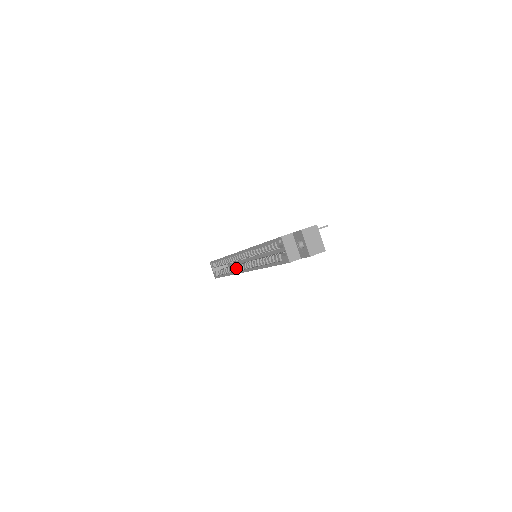
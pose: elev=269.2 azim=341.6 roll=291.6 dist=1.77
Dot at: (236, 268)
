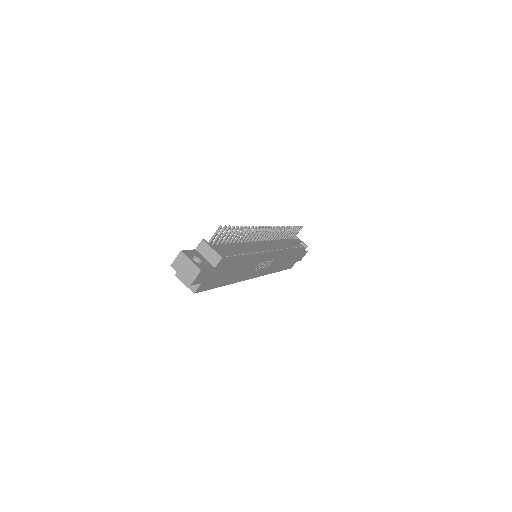
Dot at: occluded
